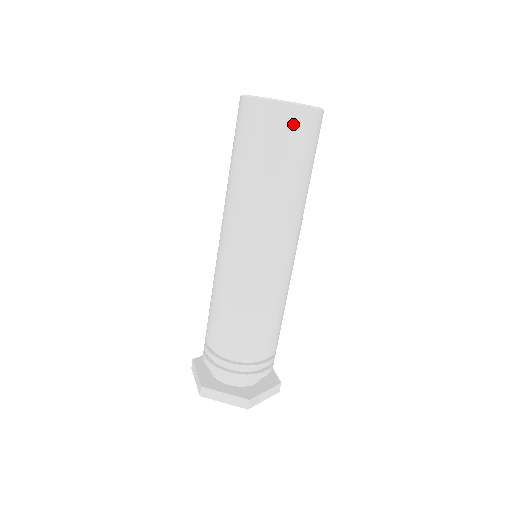
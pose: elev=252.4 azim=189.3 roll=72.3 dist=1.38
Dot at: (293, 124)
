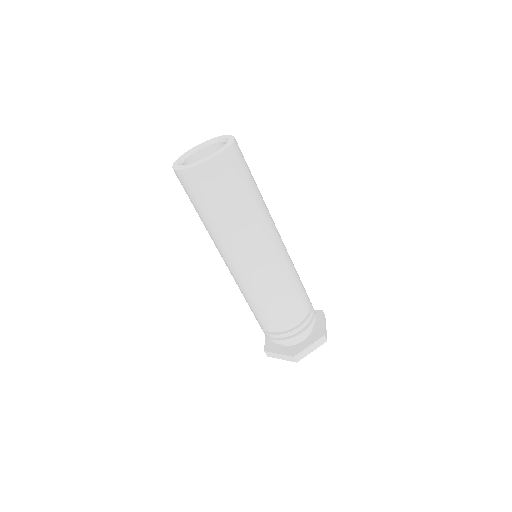
Dot at: (233, 161)
